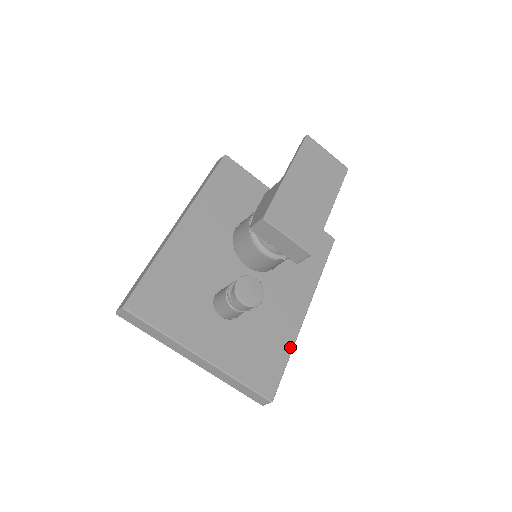
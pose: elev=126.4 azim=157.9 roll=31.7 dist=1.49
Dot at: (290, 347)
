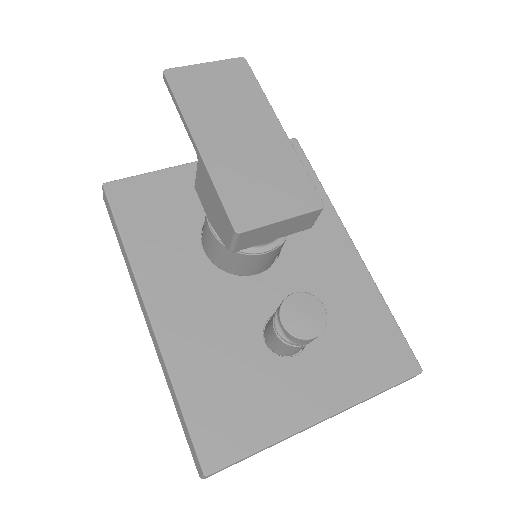
Dot at: (379, 299)
